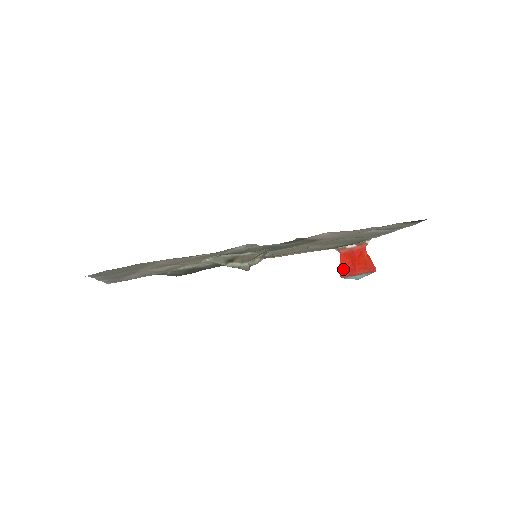
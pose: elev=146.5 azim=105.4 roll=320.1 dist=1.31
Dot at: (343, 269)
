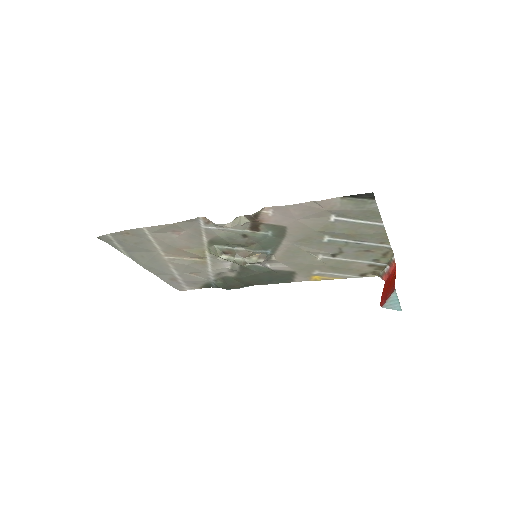
Dot at: (382, 296)
